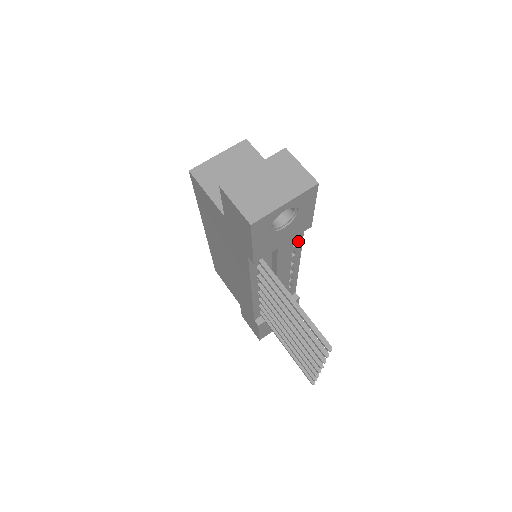
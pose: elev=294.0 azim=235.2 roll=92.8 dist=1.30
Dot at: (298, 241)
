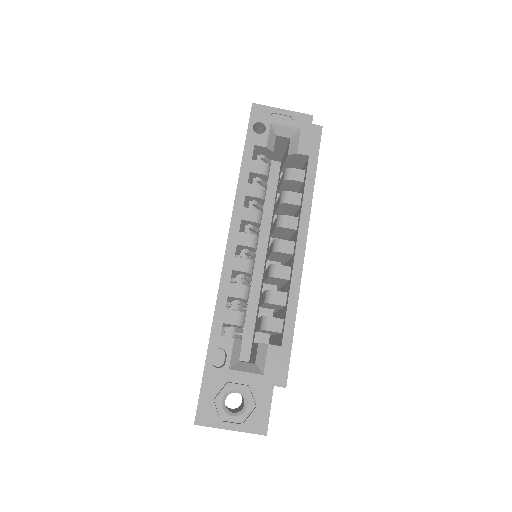
Dot at: occluded
